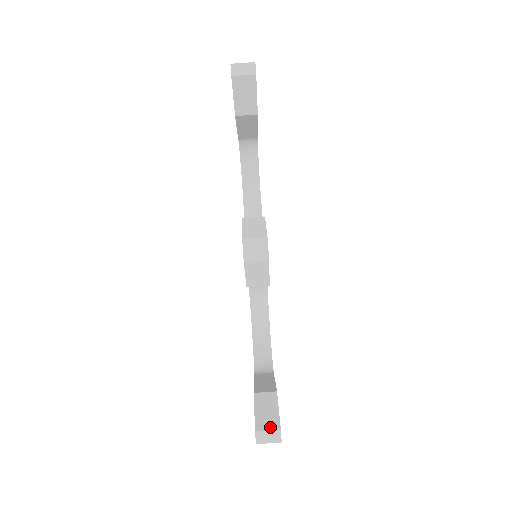
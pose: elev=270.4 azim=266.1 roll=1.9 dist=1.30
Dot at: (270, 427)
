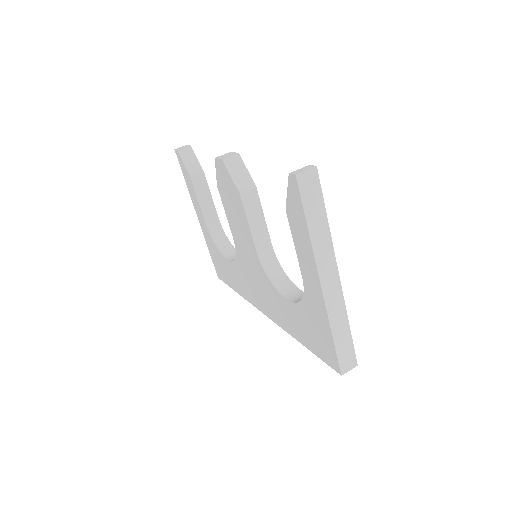
Dot at: occluded
